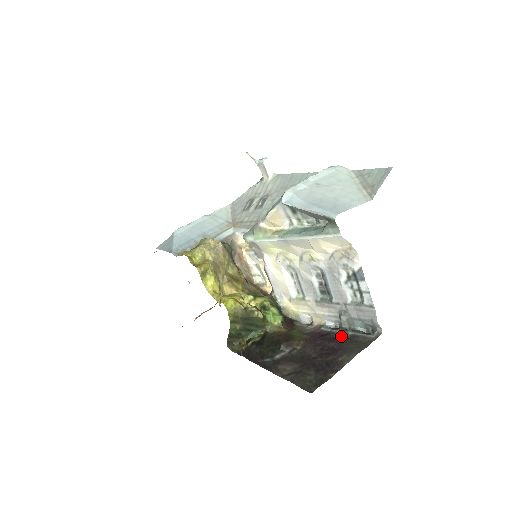
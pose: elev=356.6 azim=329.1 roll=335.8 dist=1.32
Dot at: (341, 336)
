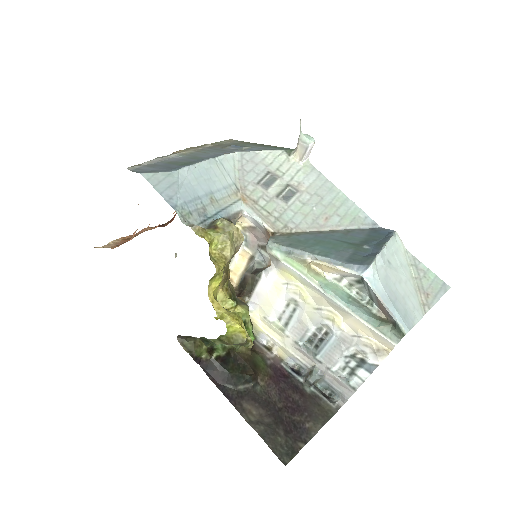
Dot at: (303, 388)
